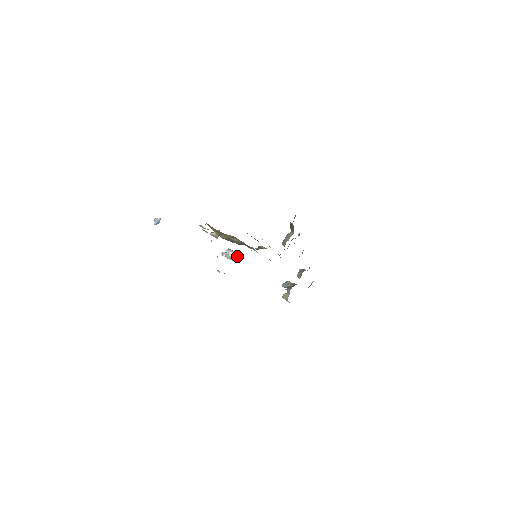
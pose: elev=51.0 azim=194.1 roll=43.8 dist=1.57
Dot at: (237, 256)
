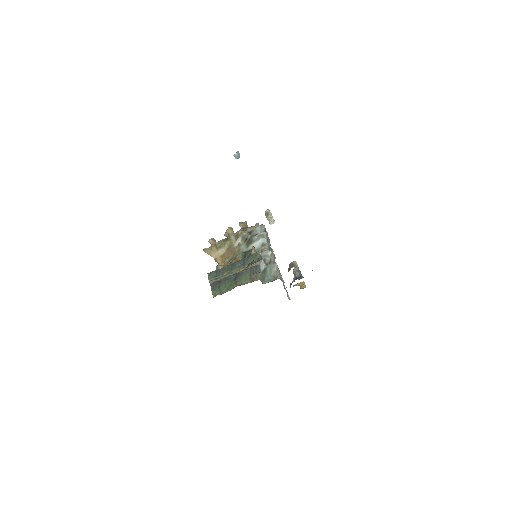
Dot at: (272, 218)
